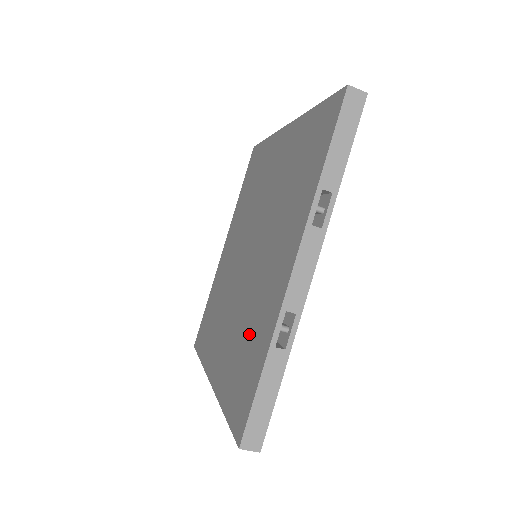
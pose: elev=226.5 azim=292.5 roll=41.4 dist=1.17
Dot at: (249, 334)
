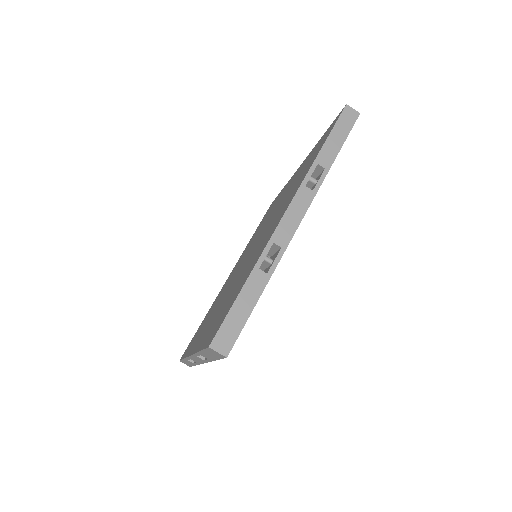
Dot at: (238, 284)
